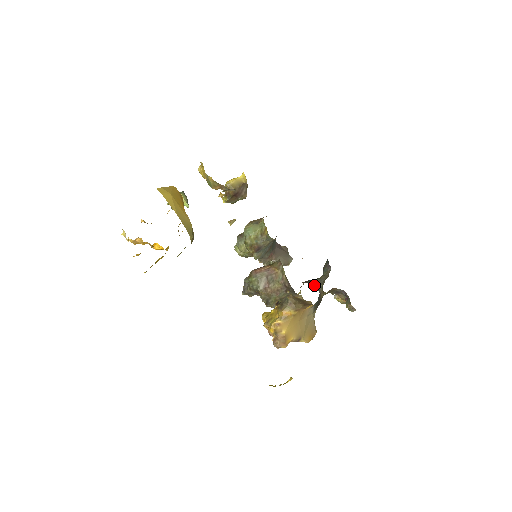
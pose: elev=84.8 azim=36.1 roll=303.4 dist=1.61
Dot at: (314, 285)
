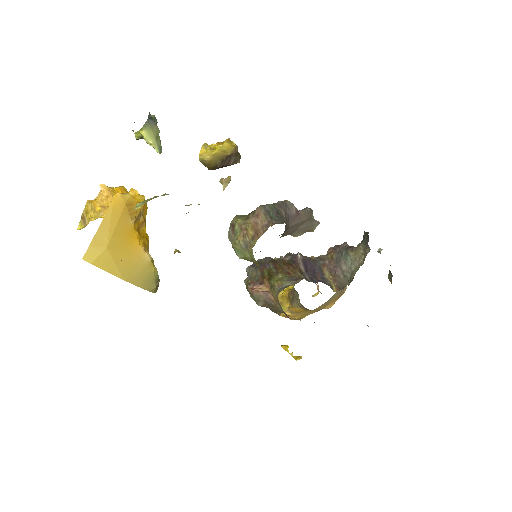
Dot at: (339, 277)
